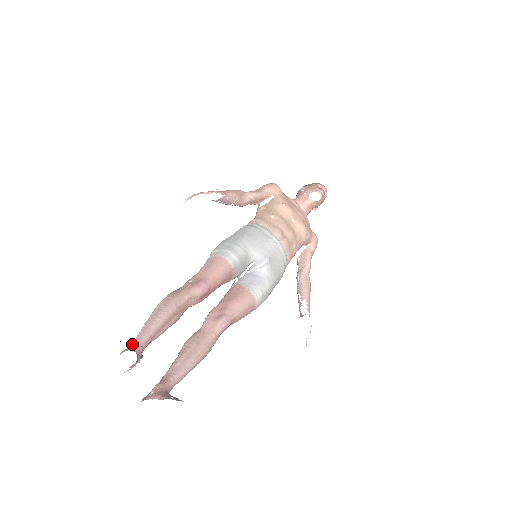
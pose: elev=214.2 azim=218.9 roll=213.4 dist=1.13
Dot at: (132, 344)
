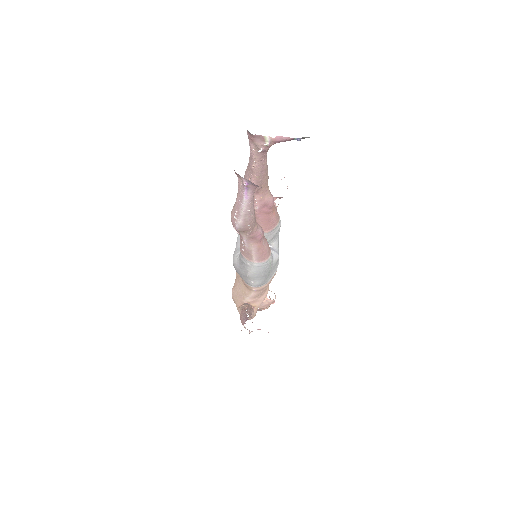
Dot at: occluded
